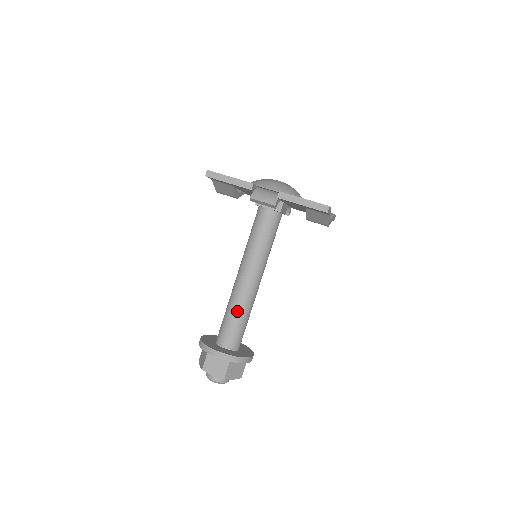
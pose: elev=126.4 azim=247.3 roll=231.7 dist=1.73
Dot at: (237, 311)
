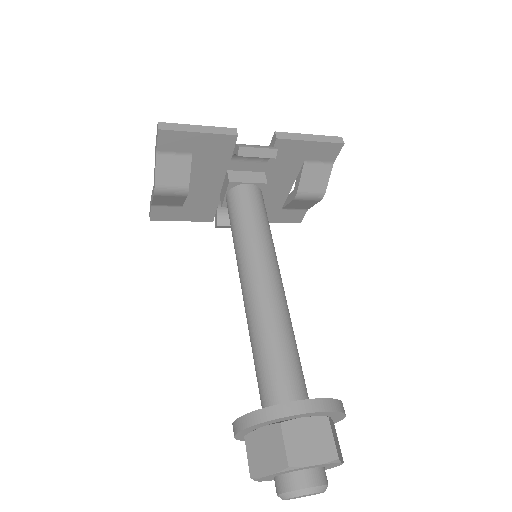
Dot at: (282, 333)
